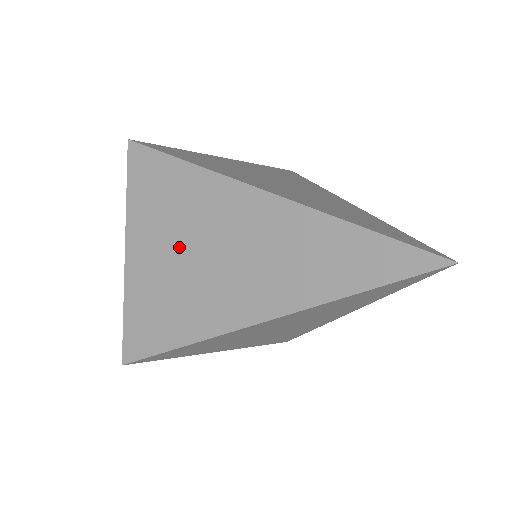
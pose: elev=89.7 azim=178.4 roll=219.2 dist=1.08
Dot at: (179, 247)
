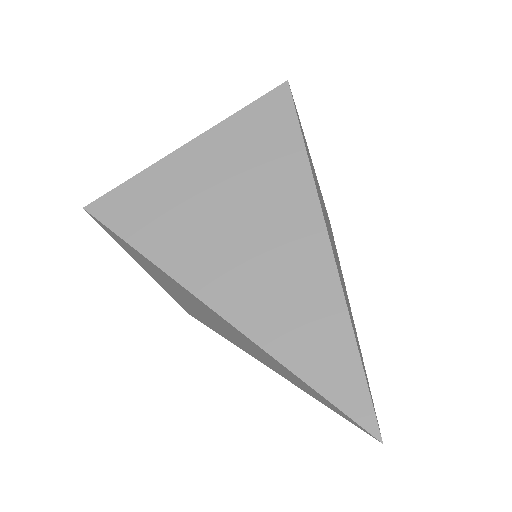
Dot at: (180, 295)
